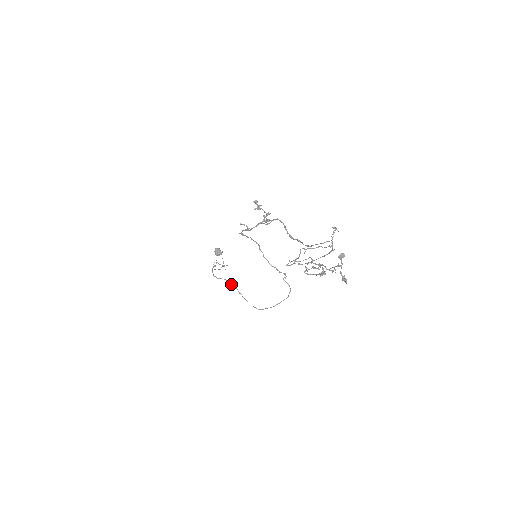
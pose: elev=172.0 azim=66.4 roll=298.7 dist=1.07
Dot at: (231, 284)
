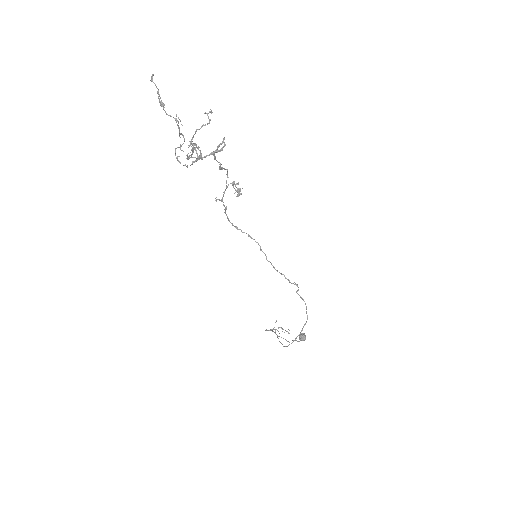
Dot at: (273, 331)
